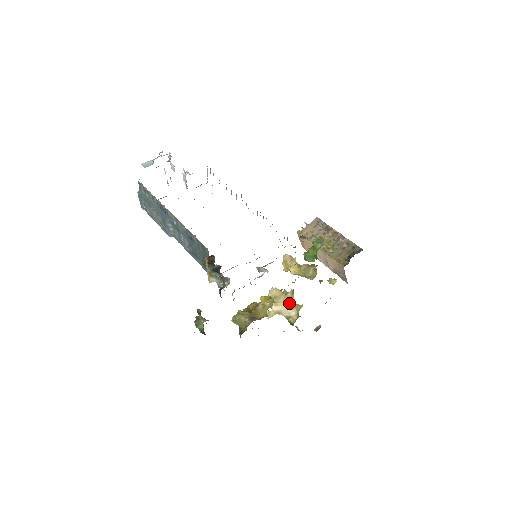
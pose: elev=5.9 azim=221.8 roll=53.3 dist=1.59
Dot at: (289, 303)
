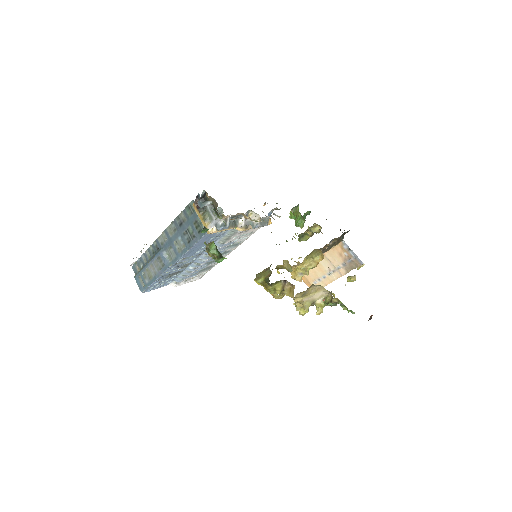
Dot at: (316, 287)
